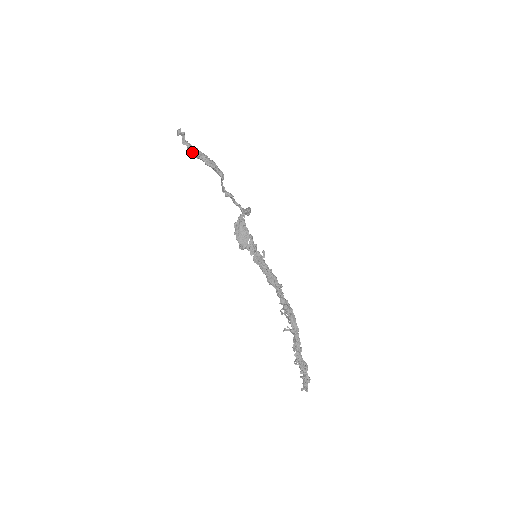
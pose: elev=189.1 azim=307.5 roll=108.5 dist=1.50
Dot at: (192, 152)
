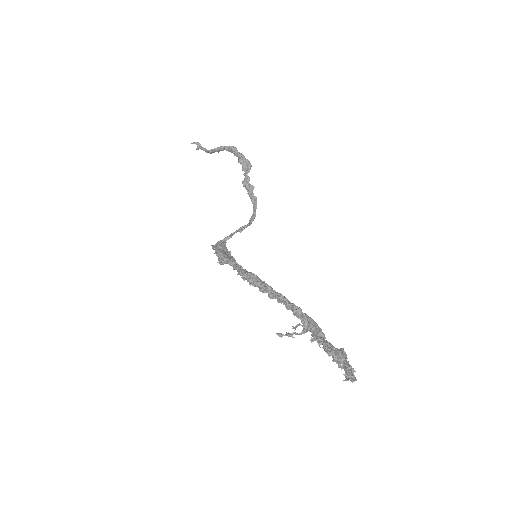
Dot at: occluded
